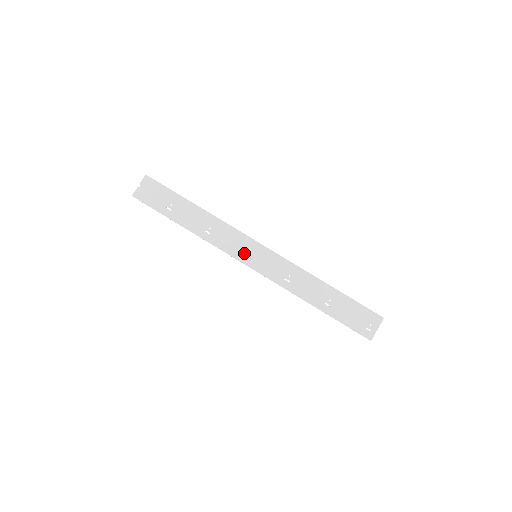
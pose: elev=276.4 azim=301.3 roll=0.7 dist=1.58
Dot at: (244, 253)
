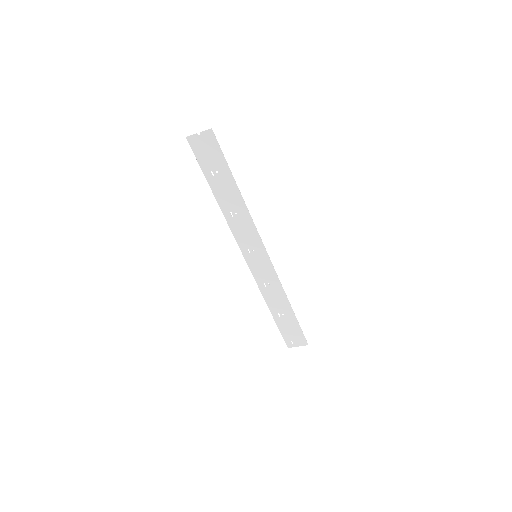
Dot at: (249, 248)
